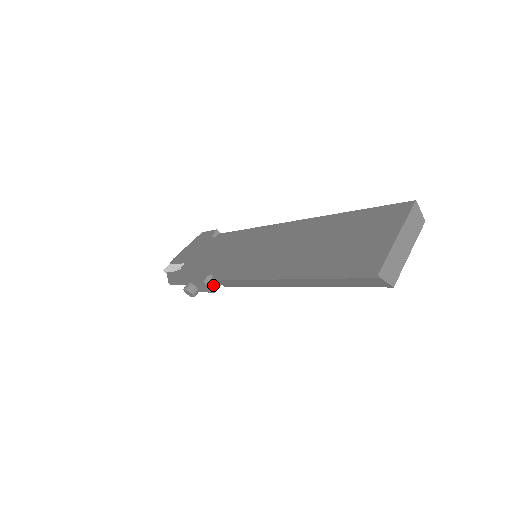
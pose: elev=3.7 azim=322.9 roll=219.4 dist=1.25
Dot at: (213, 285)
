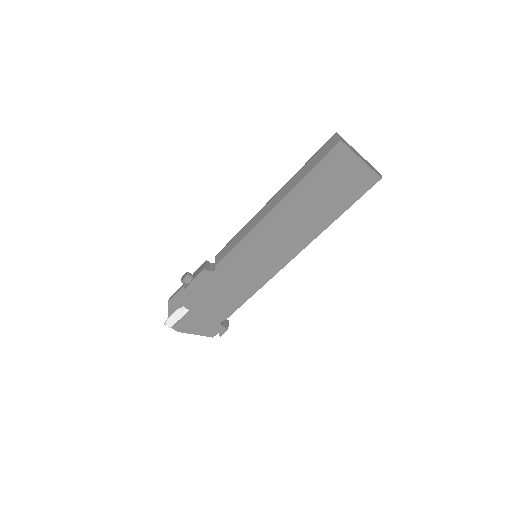
Dot at: (208, 267)
